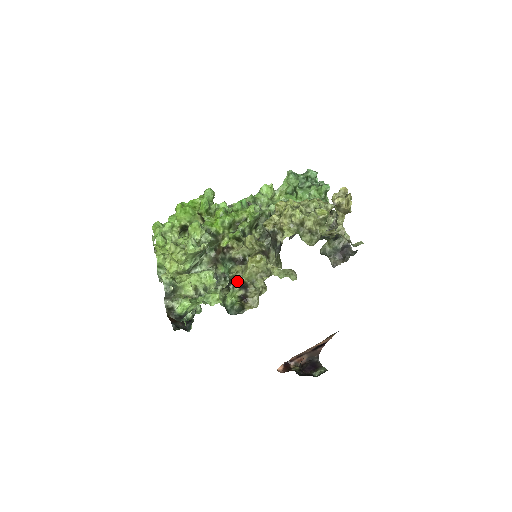
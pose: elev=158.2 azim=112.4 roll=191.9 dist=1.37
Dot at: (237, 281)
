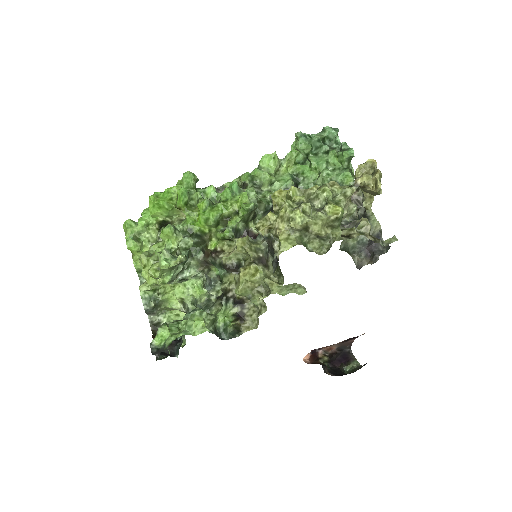
Dot at: (230, 296)
